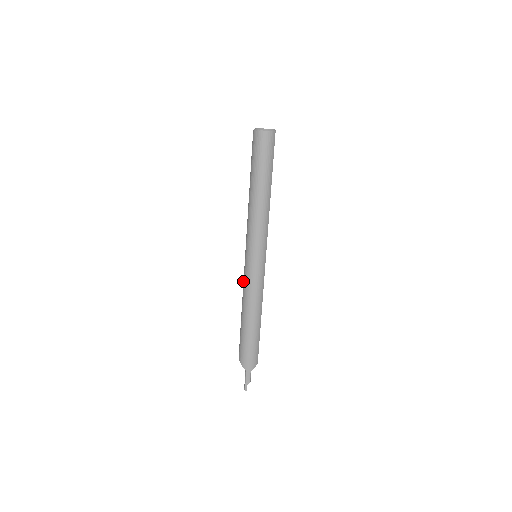
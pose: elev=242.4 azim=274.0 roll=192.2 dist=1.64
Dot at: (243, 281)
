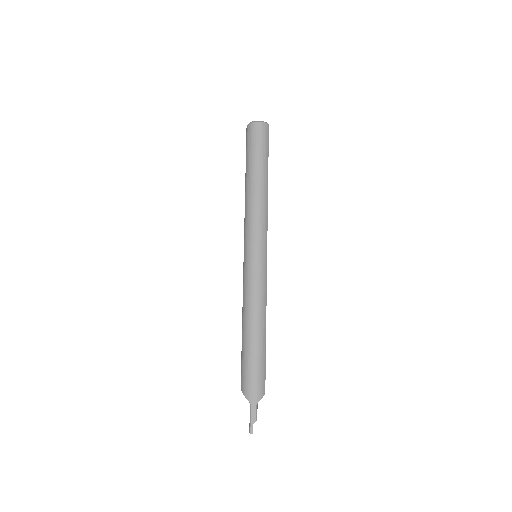
Dot at: occluded
